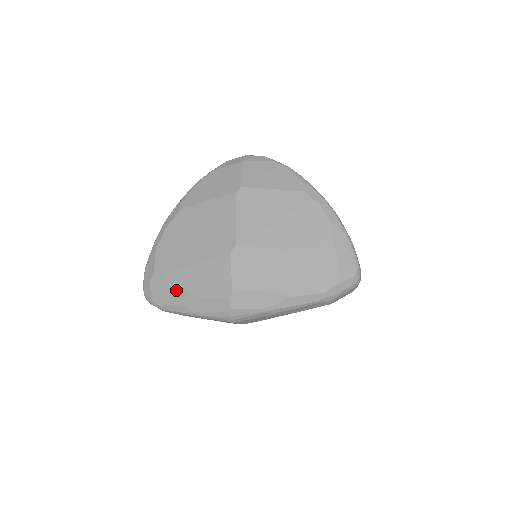
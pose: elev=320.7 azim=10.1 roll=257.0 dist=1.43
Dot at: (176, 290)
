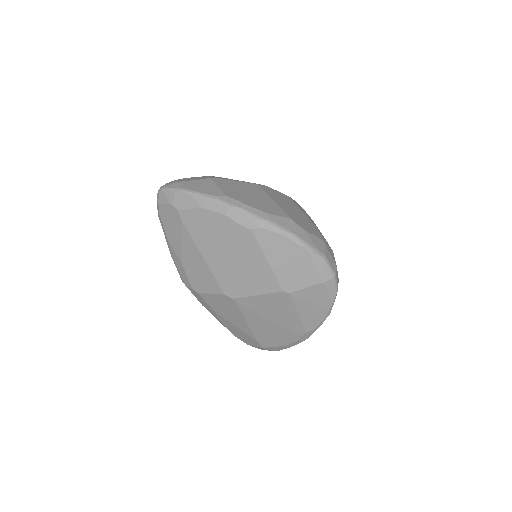
Dot at: (177, 237)
